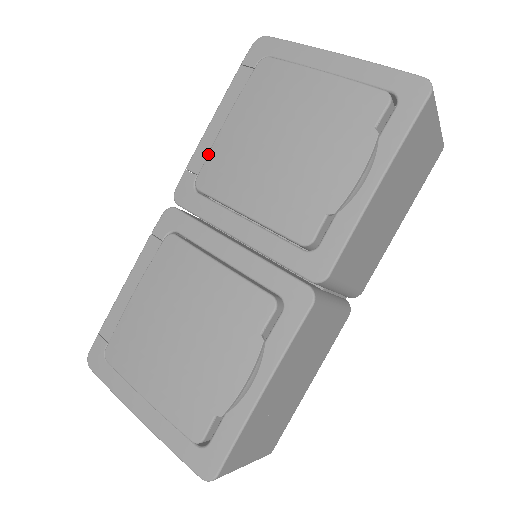
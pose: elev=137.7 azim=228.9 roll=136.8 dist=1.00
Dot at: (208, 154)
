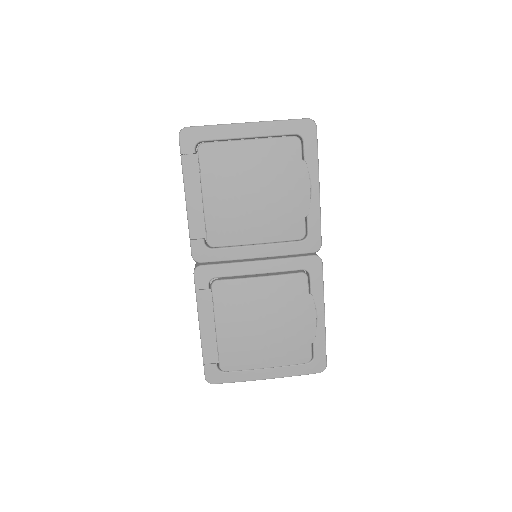
Dot at: (205, 223)
